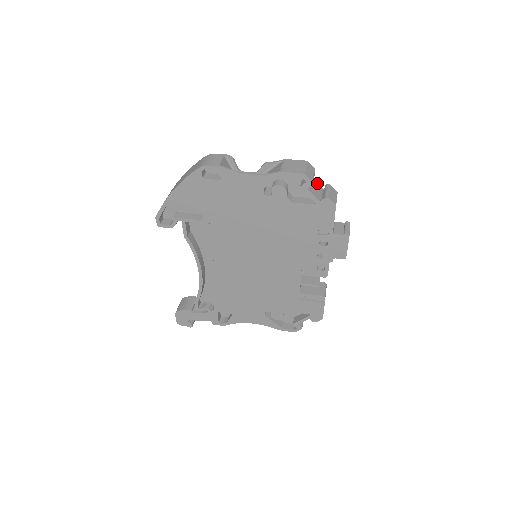
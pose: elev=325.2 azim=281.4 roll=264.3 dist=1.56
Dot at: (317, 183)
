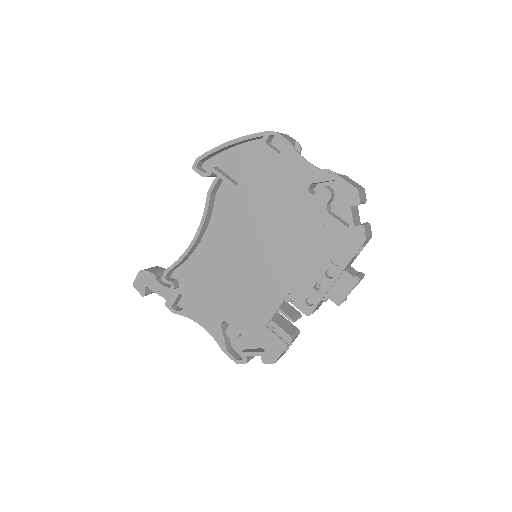
Dot at: (359, 216)
